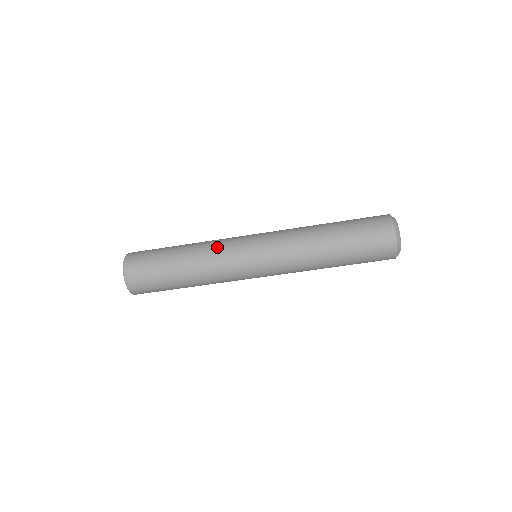
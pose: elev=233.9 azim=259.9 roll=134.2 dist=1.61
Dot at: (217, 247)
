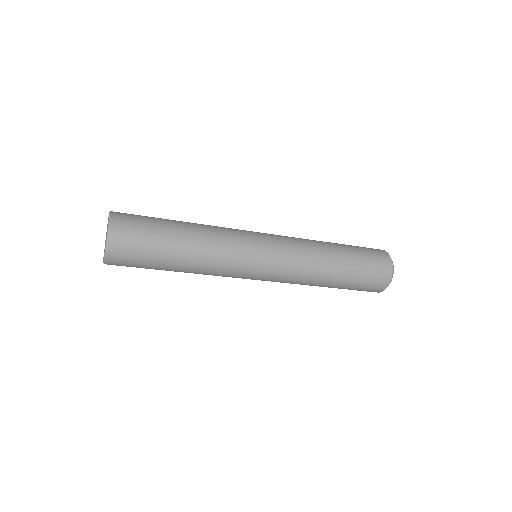
Dot at: (221, 272)
